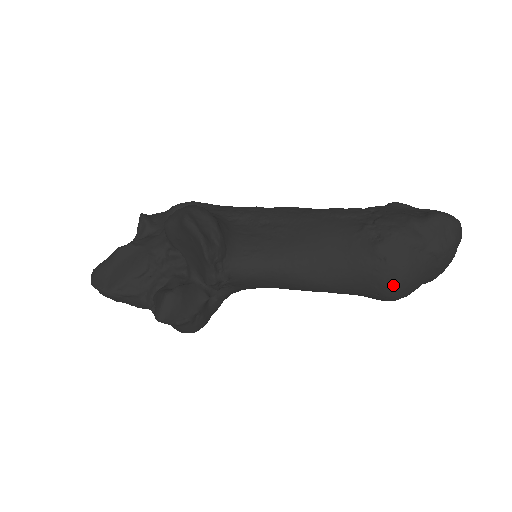
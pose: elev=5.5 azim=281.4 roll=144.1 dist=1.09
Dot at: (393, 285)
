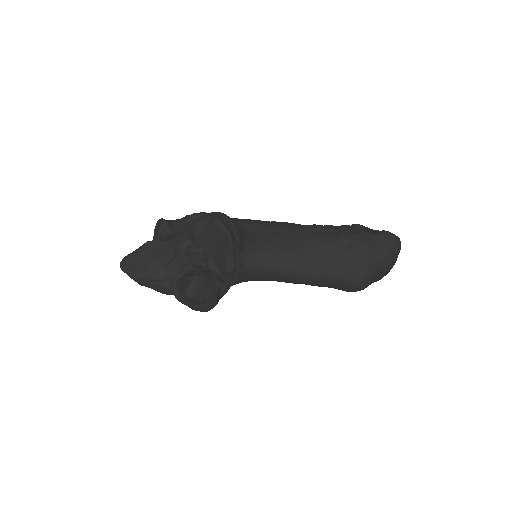
Dot at: (359, 278)
